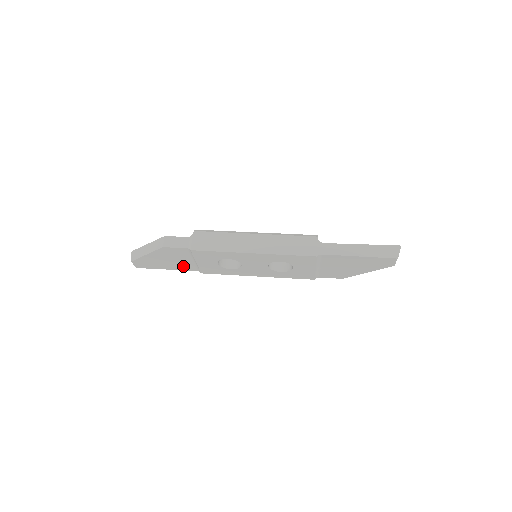
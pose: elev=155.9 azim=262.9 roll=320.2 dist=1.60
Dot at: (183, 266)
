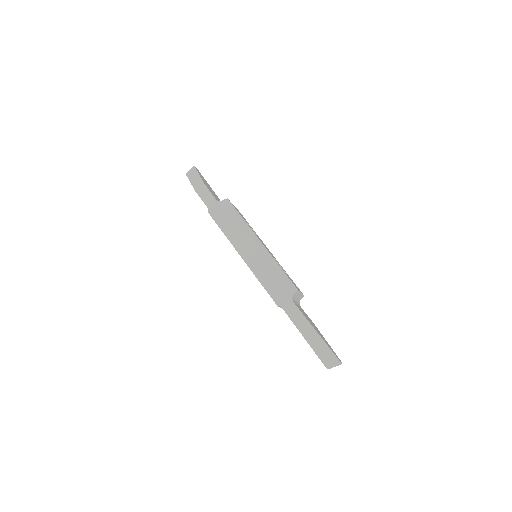
Dot at: occluded
